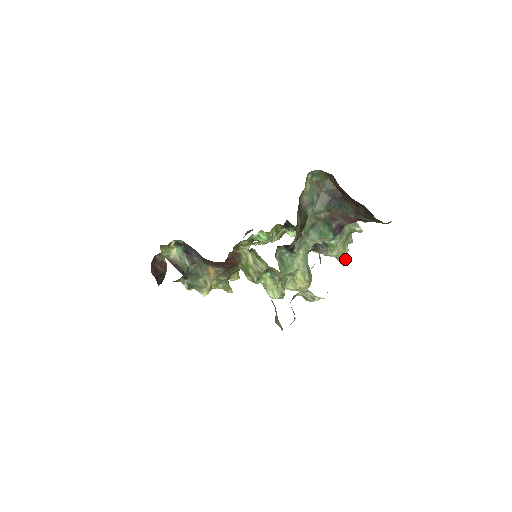
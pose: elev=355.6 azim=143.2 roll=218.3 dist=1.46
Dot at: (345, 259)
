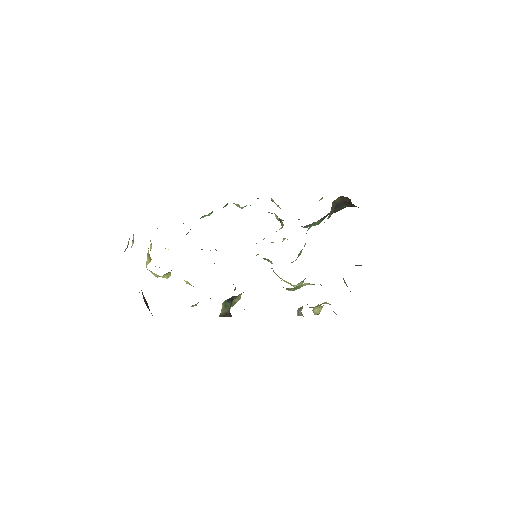
Dot at: occluded
